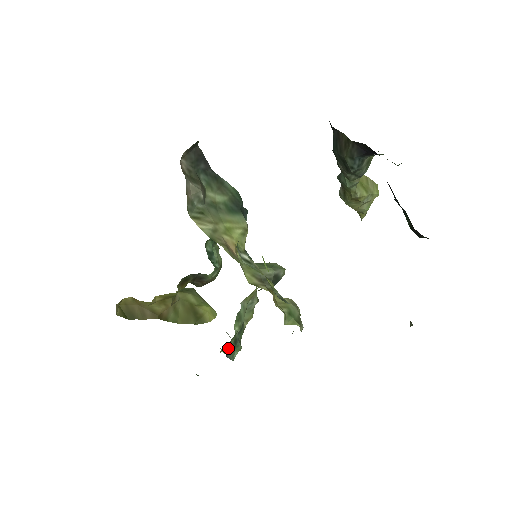
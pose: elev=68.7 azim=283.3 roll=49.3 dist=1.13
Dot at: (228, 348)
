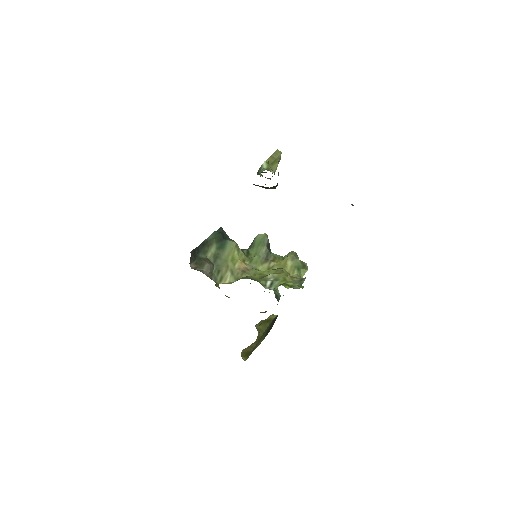
Dot at: (276, 298)
